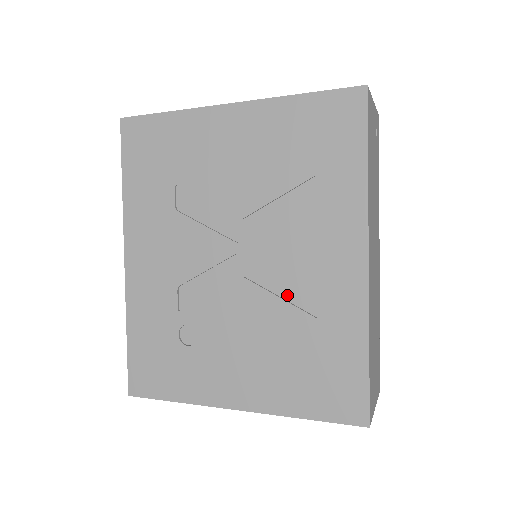
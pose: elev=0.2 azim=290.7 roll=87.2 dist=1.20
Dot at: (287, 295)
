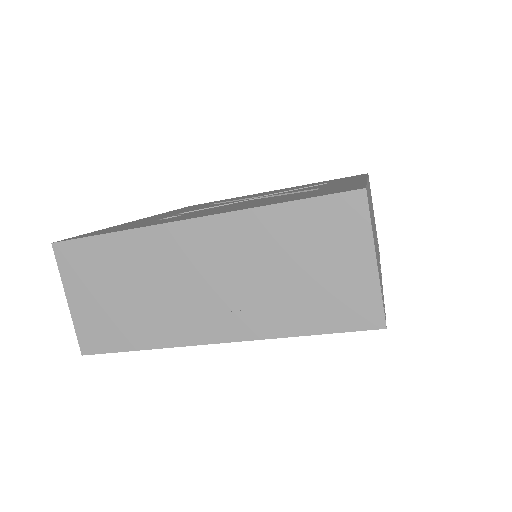
Dot at: occluded
